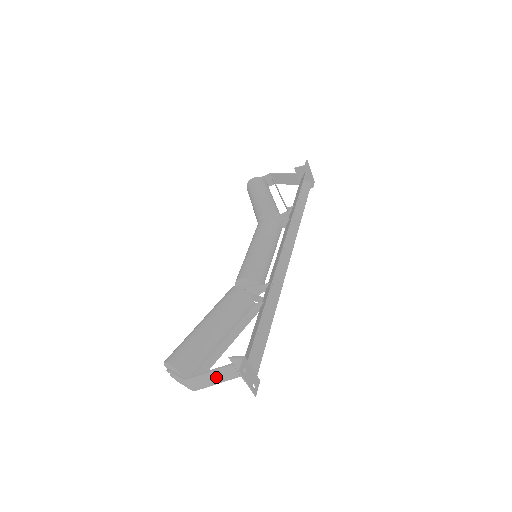
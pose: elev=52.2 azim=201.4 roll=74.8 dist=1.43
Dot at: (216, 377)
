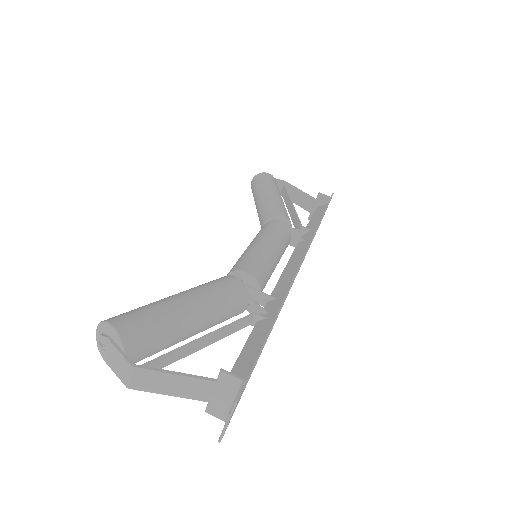
Dot at: (178, 386)
